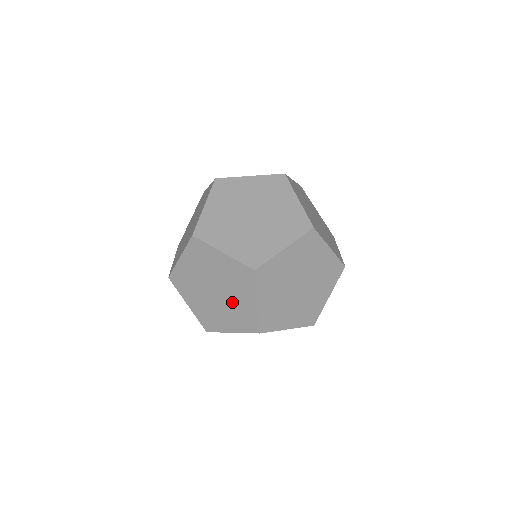
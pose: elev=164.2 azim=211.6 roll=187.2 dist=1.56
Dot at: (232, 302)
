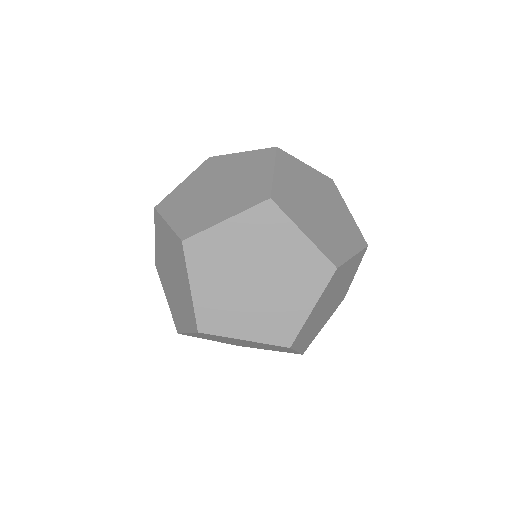
Dot at: occluded
